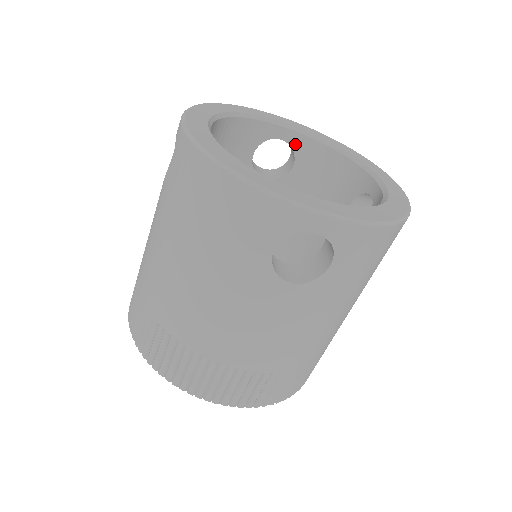
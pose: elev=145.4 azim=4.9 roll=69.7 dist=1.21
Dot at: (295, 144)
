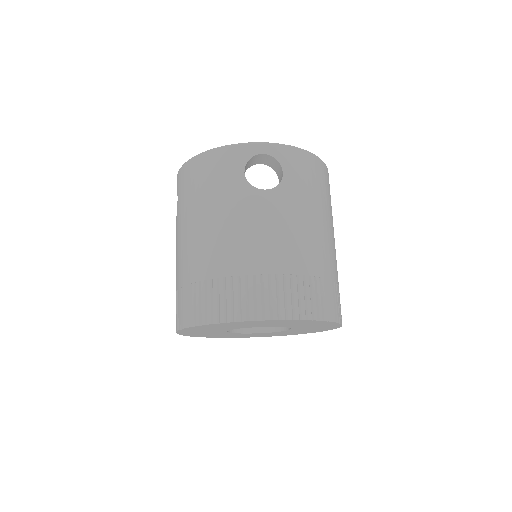
Dot at: occluded
